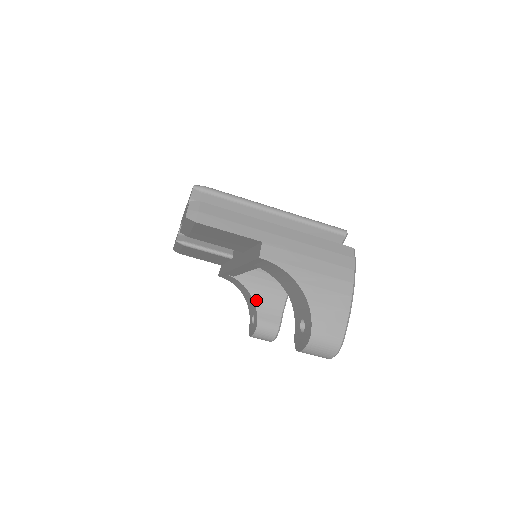
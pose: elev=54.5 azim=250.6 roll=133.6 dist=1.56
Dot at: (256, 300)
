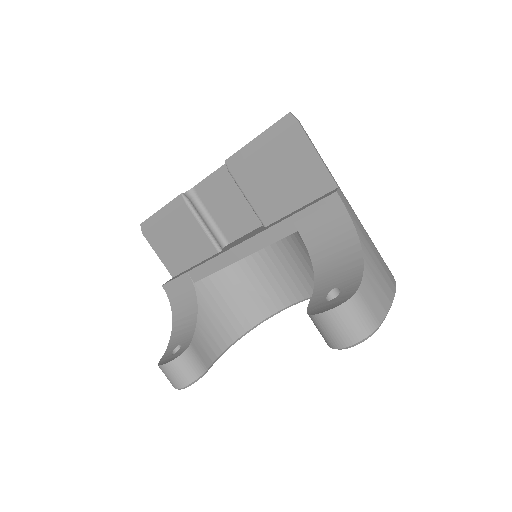
Dot at: (199, 325)
